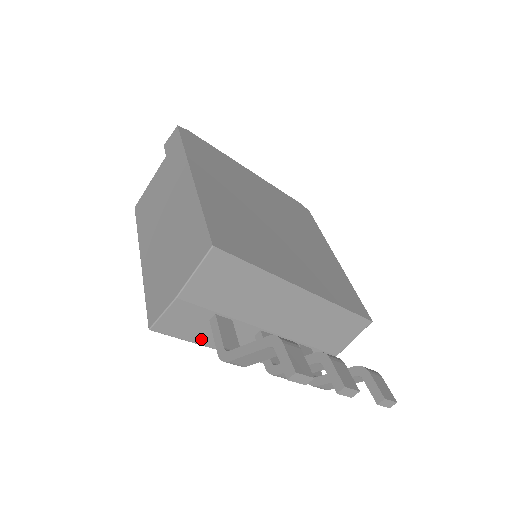
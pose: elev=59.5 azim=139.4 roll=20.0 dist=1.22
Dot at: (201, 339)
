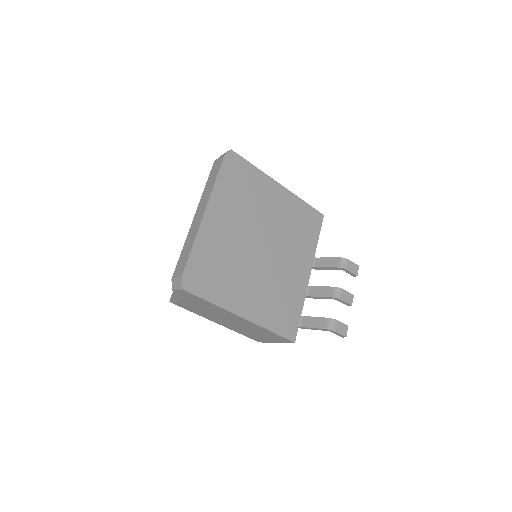
Dot at: occluded
